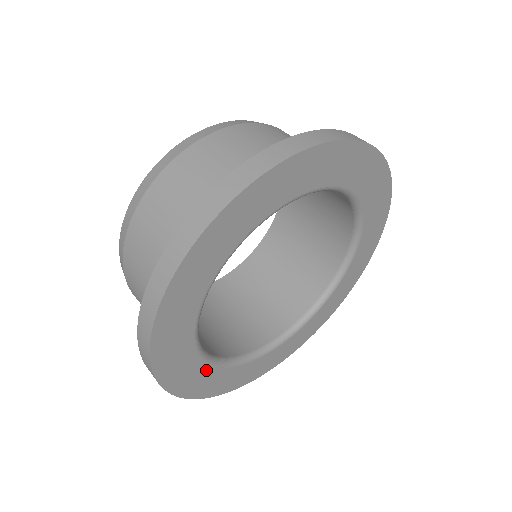
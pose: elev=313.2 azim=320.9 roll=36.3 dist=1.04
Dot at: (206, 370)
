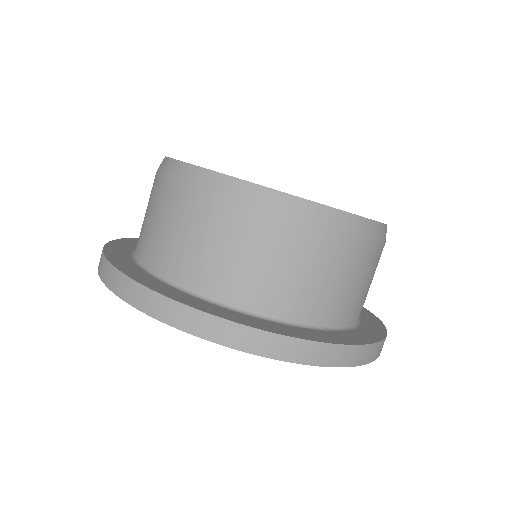
Dot at: occluded
